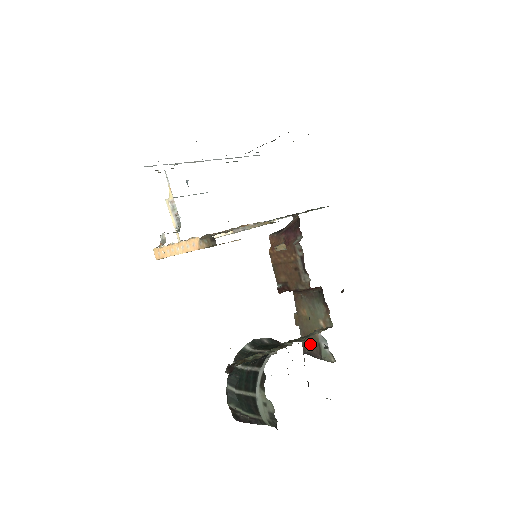
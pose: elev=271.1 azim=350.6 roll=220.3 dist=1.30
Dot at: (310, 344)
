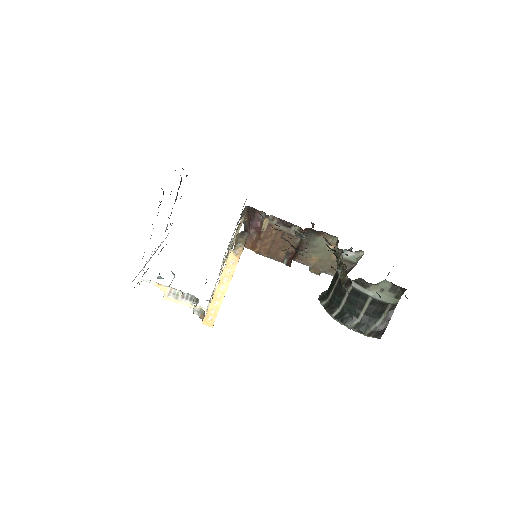
Dot at: occluded
